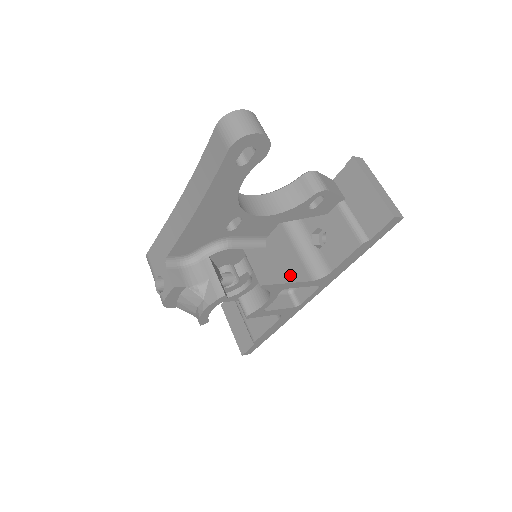
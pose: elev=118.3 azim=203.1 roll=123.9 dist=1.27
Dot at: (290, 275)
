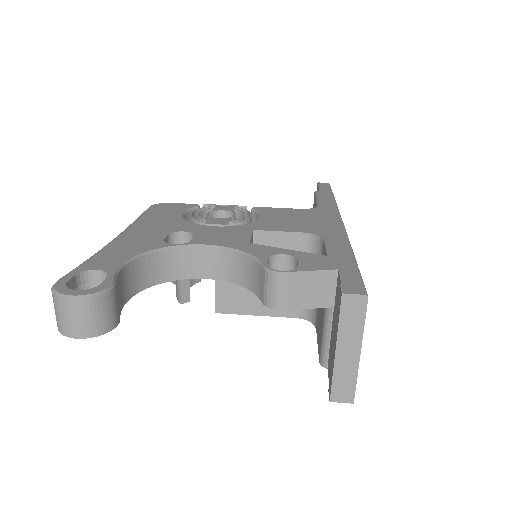
Dot at: (266, 307)
